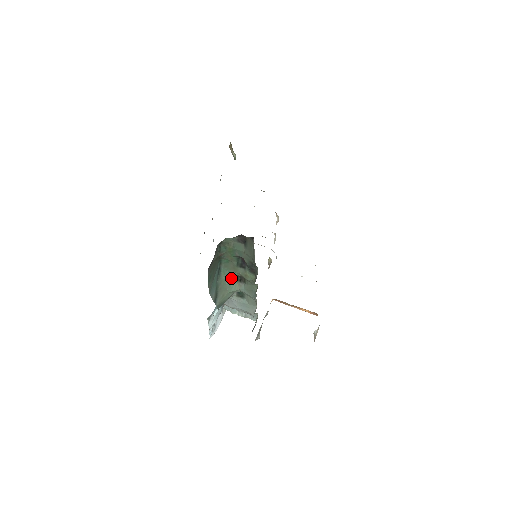
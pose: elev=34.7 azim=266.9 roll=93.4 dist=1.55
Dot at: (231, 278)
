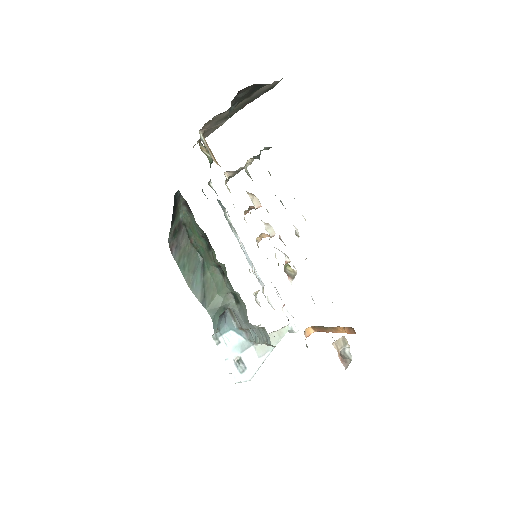
Dot at: (216, 274)
